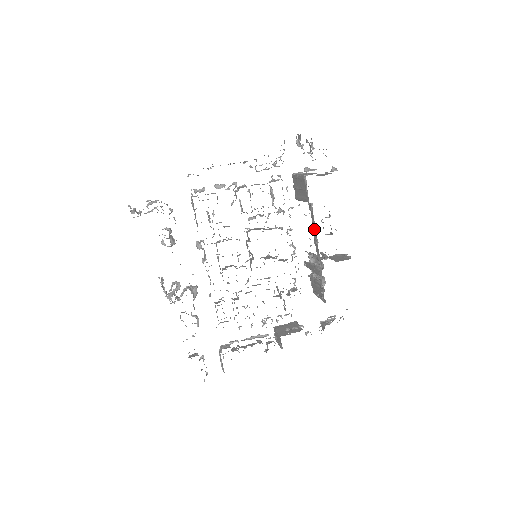
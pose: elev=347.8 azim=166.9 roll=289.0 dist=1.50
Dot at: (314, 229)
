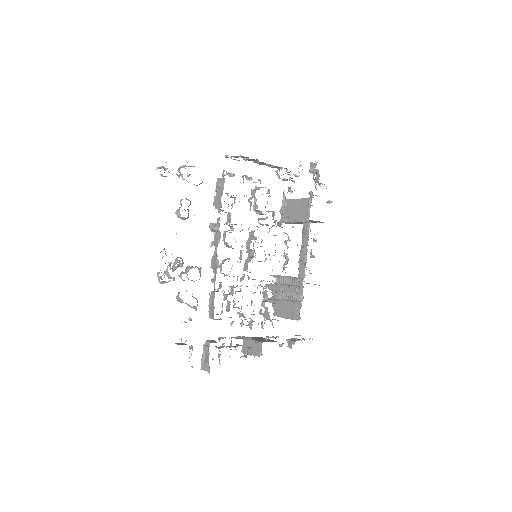
Dot at: (304, 247)
